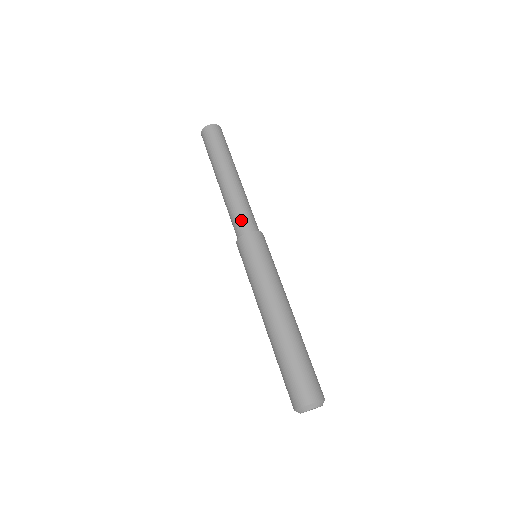
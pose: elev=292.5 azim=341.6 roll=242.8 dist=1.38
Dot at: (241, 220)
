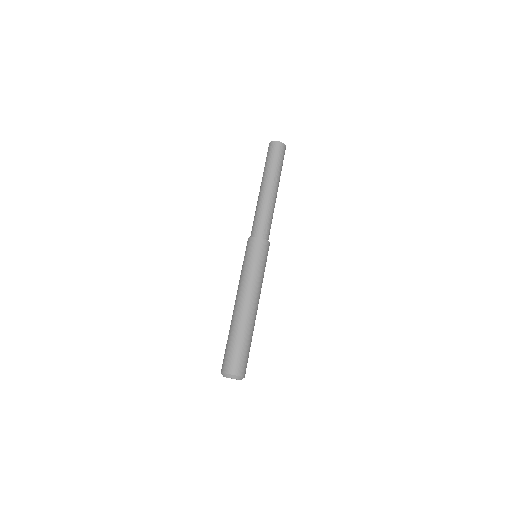
Dot at: (257, 225)
